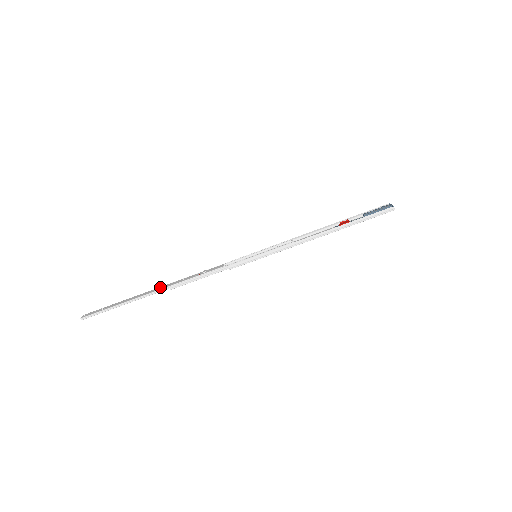
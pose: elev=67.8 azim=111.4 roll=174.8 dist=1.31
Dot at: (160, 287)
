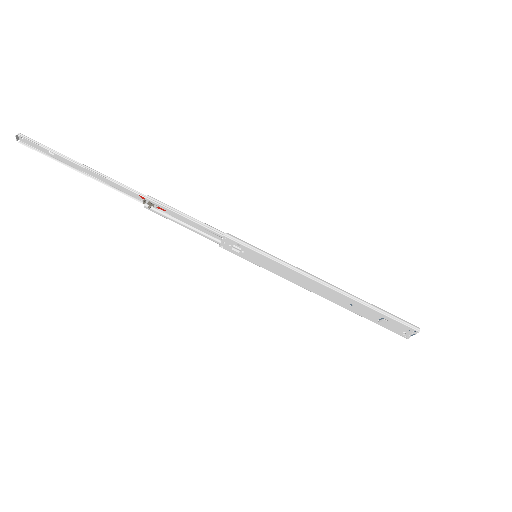
Dot at: (132, 193)
